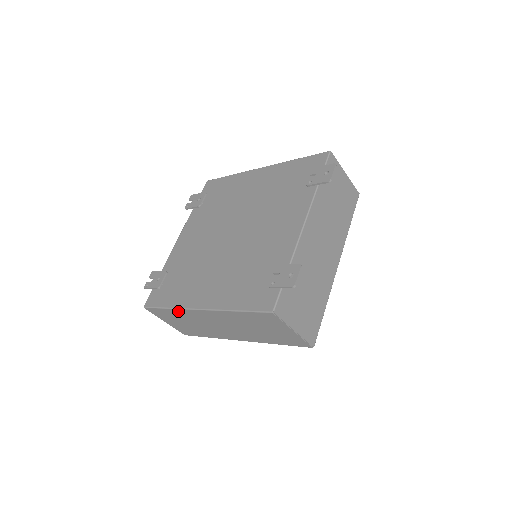
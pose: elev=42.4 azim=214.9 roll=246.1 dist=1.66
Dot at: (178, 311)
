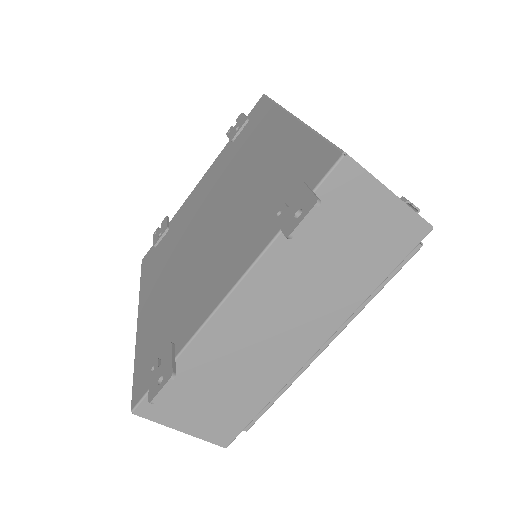
Dot at: occluded
